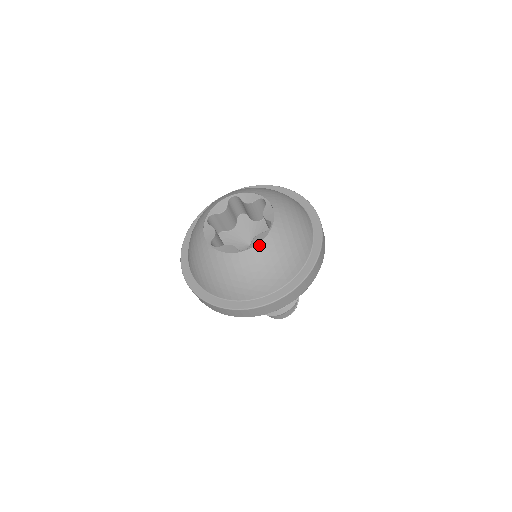
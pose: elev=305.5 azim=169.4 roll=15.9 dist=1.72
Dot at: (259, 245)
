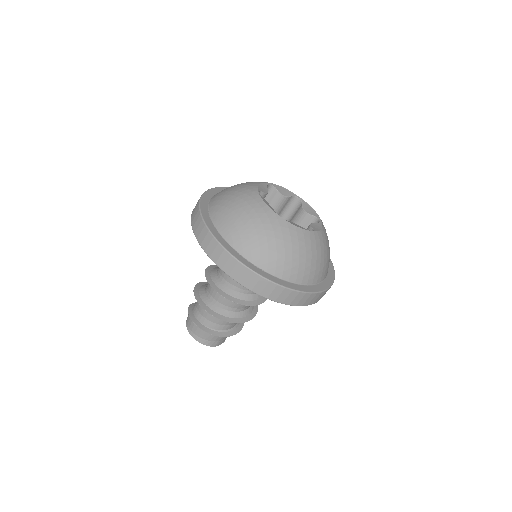
Dot at: (321, 231)
